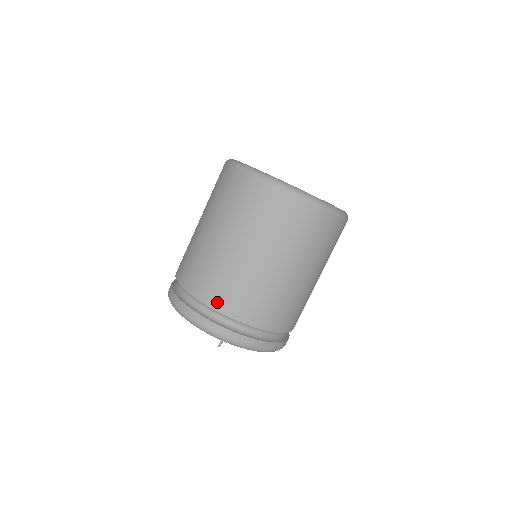
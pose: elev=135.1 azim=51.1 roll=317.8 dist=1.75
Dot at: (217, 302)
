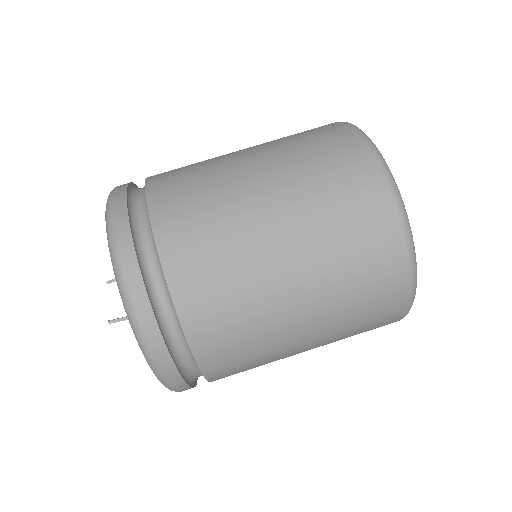
Dot at: (194, 317)
